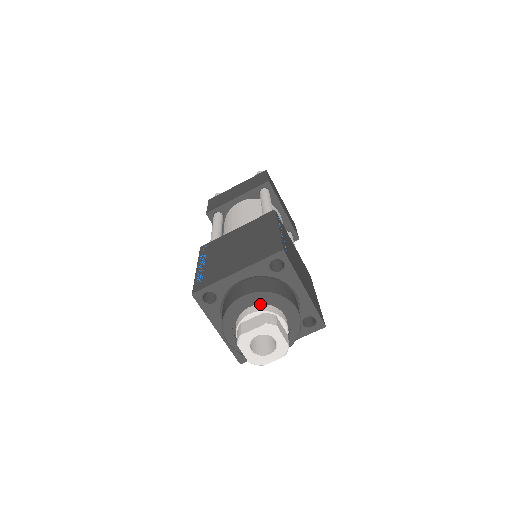
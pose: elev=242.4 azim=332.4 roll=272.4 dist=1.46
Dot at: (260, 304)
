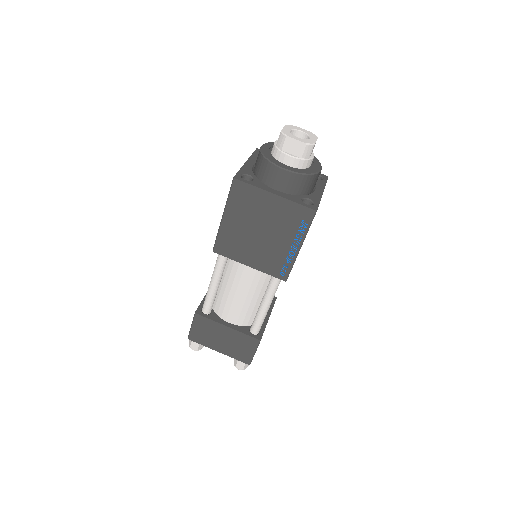
Dot at: occluded
